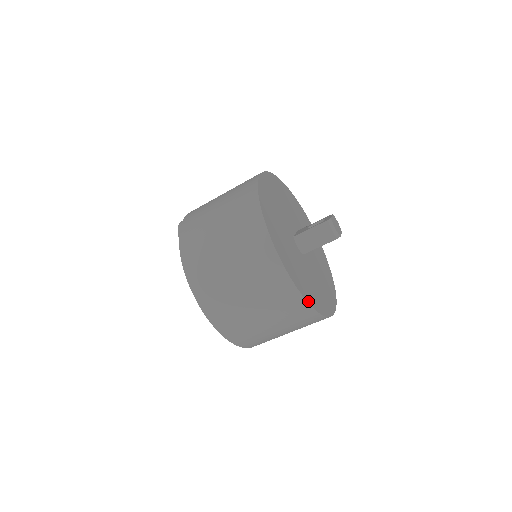
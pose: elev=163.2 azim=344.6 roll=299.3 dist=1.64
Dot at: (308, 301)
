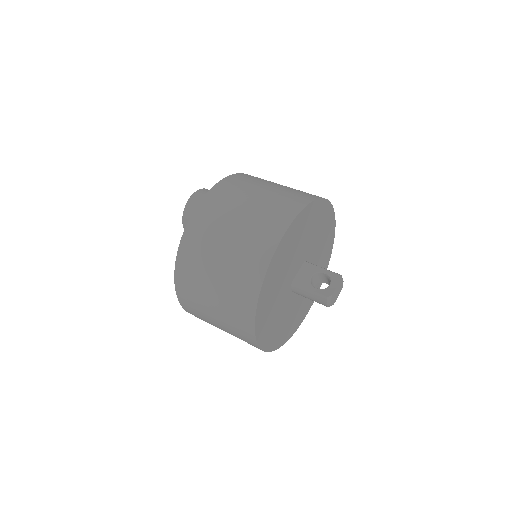
Dot at: (273, 349)
